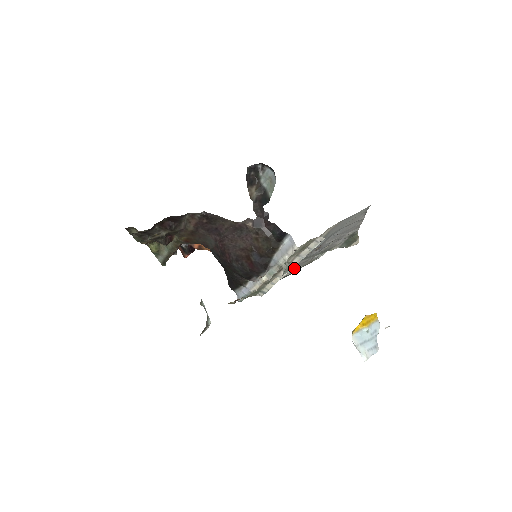
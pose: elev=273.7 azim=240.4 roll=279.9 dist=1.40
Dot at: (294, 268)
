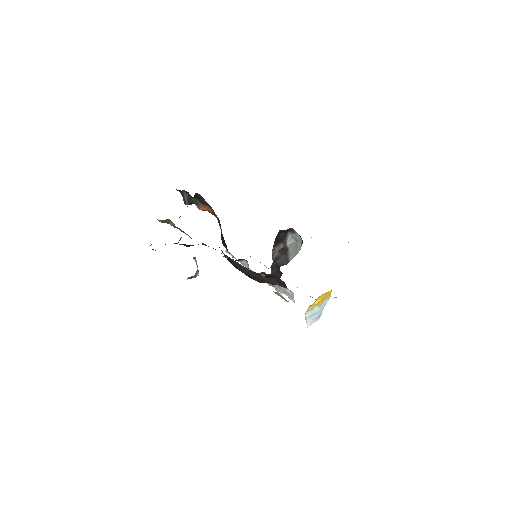
Dot at: occluded
